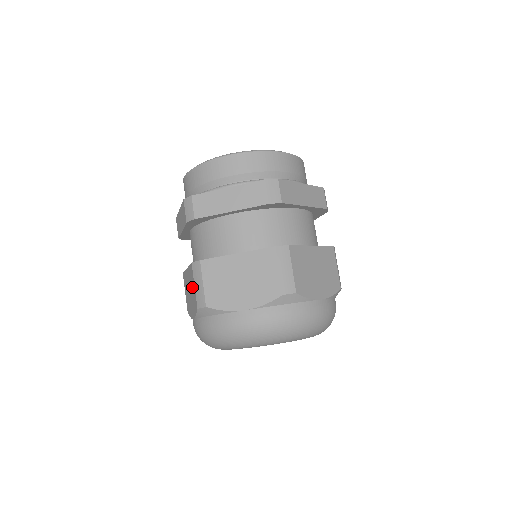
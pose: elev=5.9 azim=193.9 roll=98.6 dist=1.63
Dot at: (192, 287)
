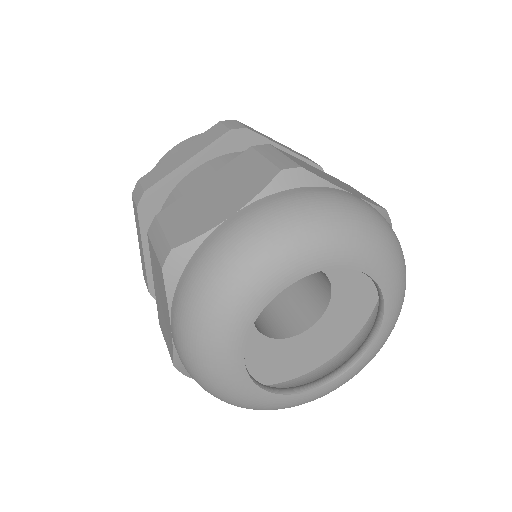
Dot at: (156, 270)
